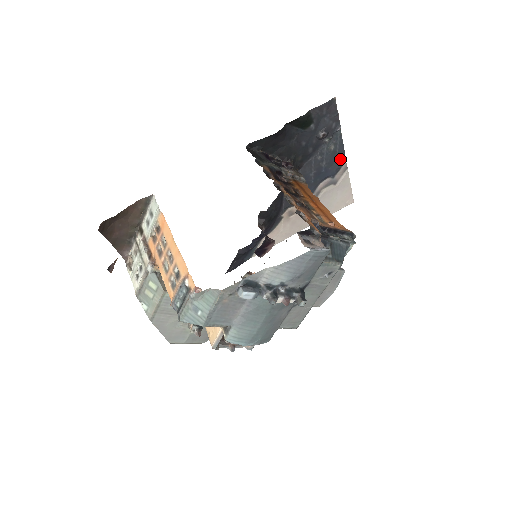
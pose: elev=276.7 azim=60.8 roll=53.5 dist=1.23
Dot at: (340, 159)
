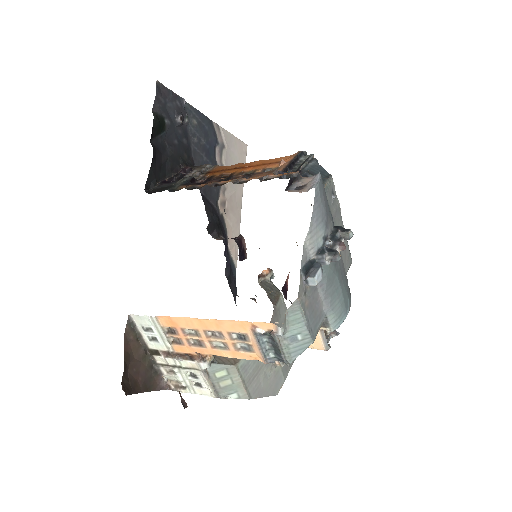
Dot at: (208, 124)
